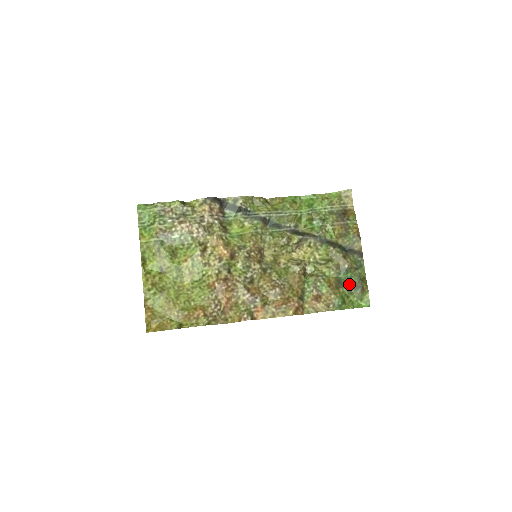
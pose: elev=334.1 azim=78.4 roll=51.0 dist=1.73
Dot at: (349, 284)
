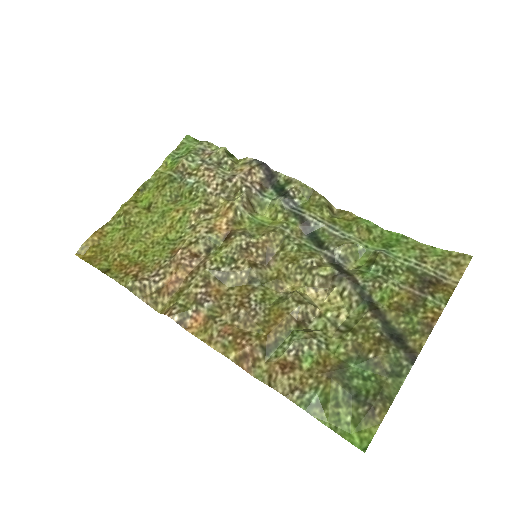
Dot at: (355, 387)
